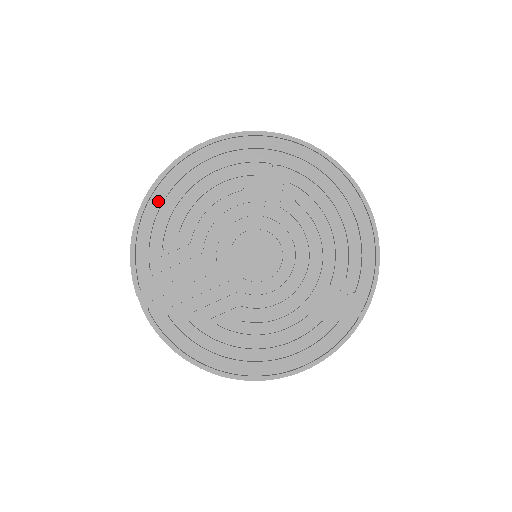
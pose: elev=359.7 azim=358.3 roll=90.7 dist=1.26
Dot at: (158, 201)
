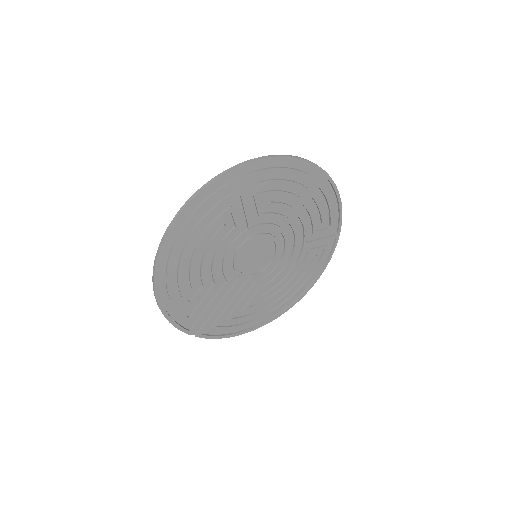
Dot at: (166, 281)
